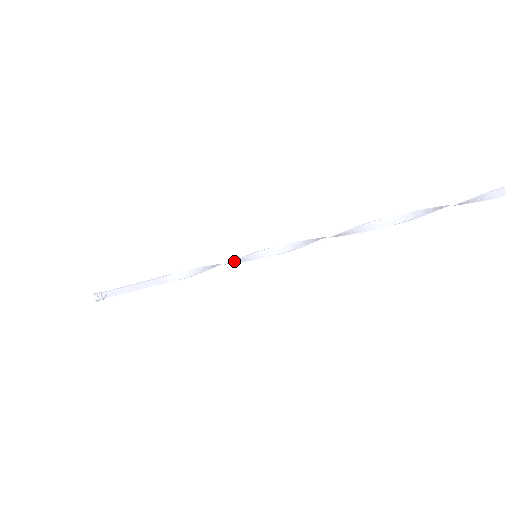
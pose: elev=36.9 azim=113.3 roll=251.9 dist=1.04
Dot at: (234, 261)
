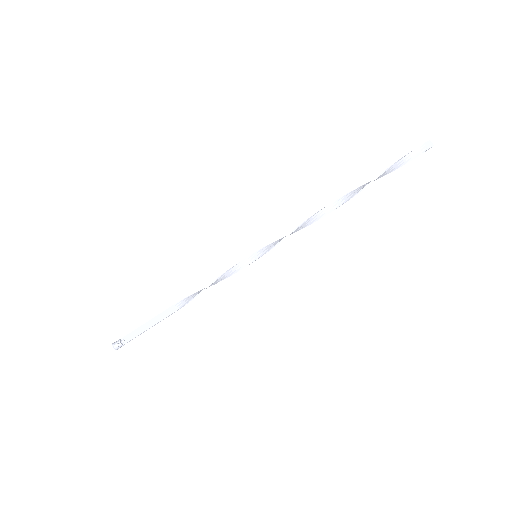
Dot at: (238, 266)
